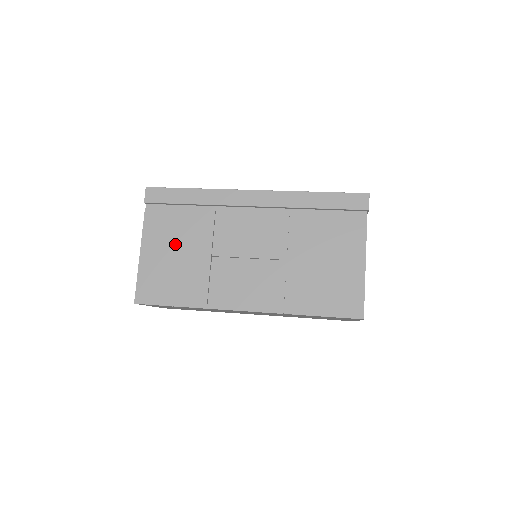
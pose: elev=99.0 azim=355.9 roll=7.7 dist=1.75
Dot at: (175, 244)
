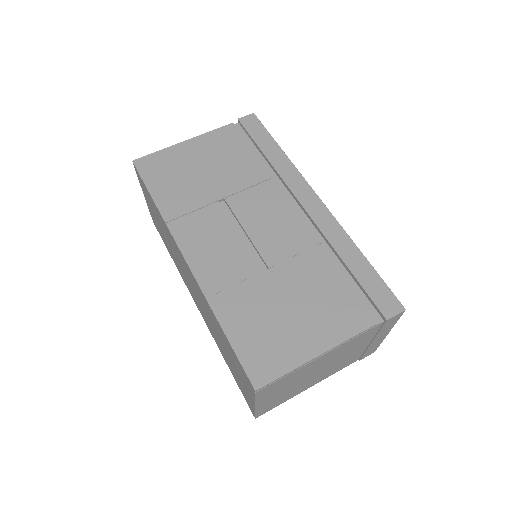
Dot at: (215, 162)
